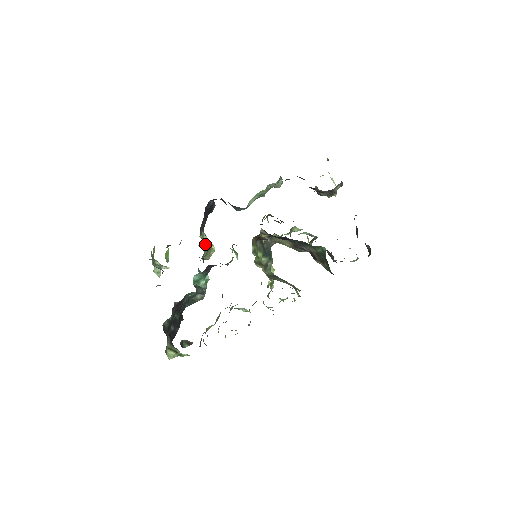
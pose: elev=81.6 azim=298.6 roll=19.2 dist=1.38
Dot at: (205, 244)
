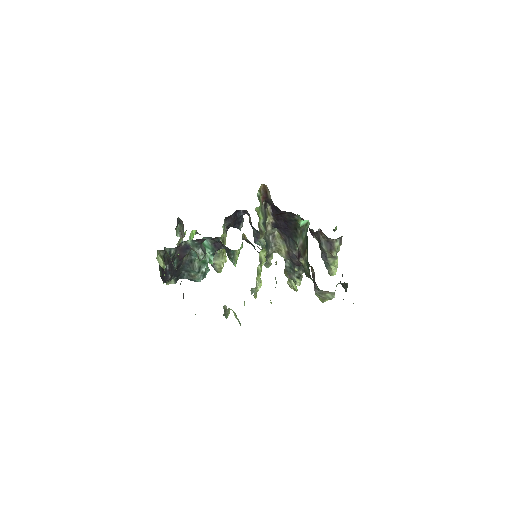
Dot at: (223, 235)
